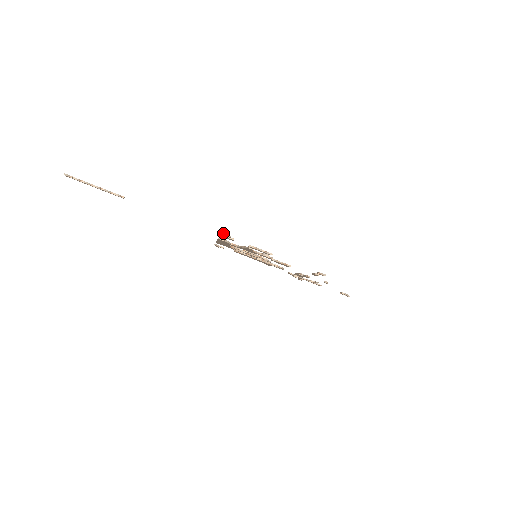
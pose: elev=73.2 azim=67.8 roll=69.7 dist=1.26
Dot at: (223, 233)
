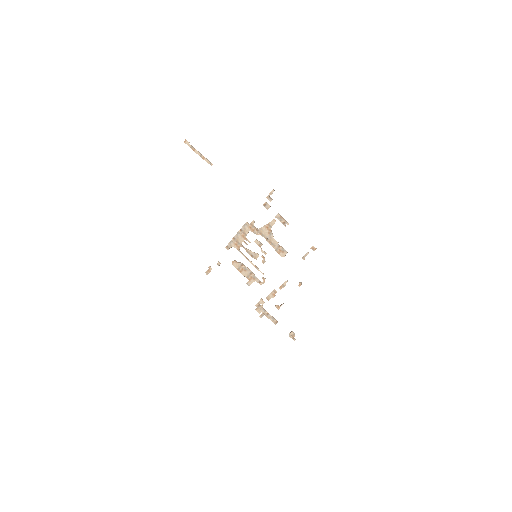
Dot at: (272, 191)
